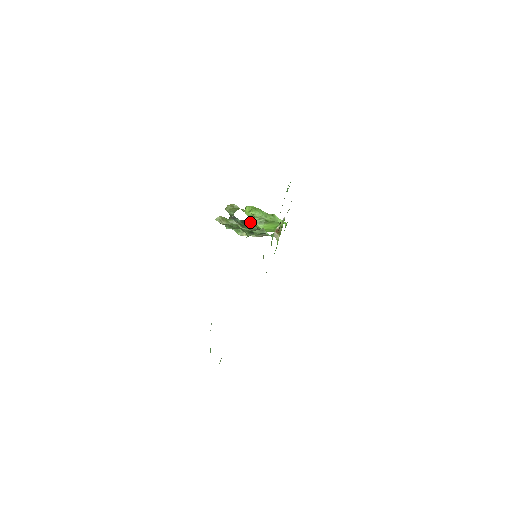
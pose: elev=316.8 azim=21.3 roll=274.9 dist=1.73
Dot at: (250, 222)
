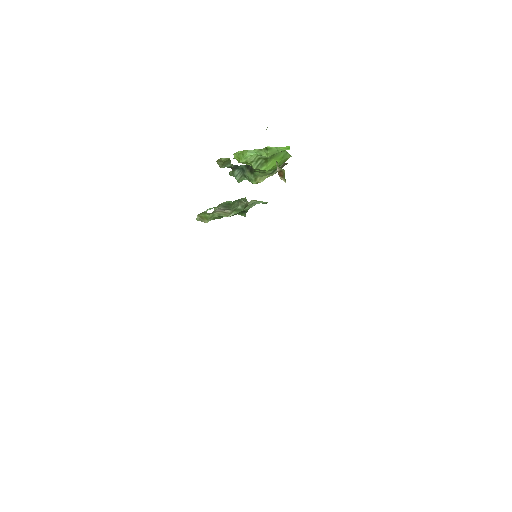
Dot at: occluded
